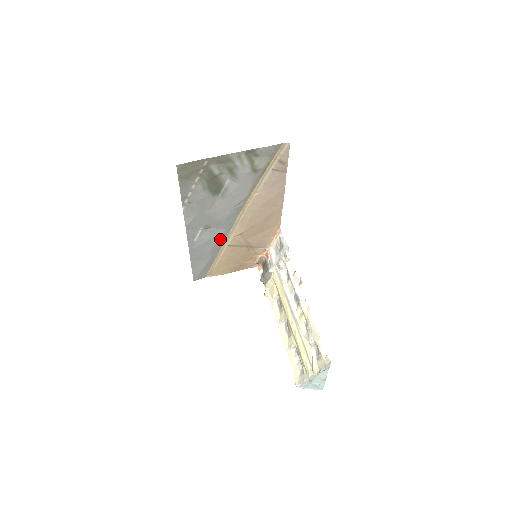
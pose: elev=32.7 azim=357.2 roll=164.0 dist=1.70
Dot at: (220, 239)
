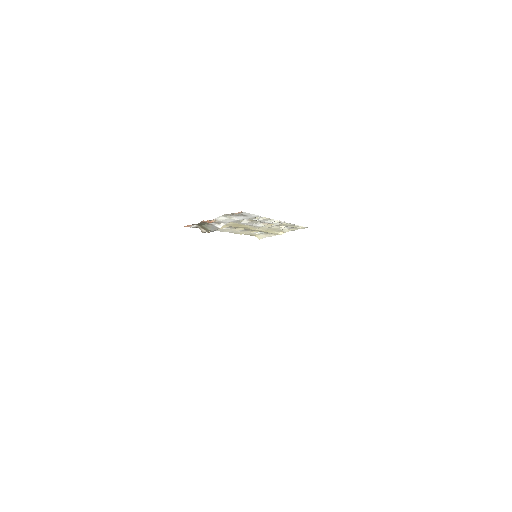
Dot at: occluded
